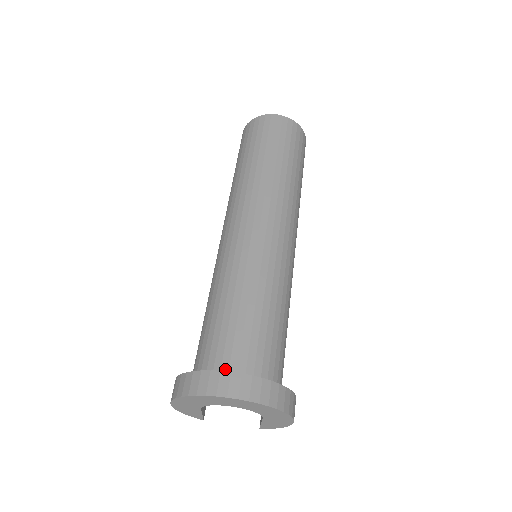
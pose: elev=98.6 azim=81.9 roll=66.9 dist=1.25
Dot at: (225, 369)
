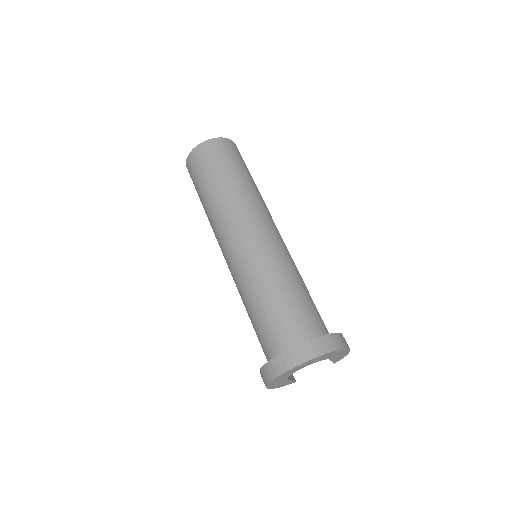
Dot at: (284, 349)
